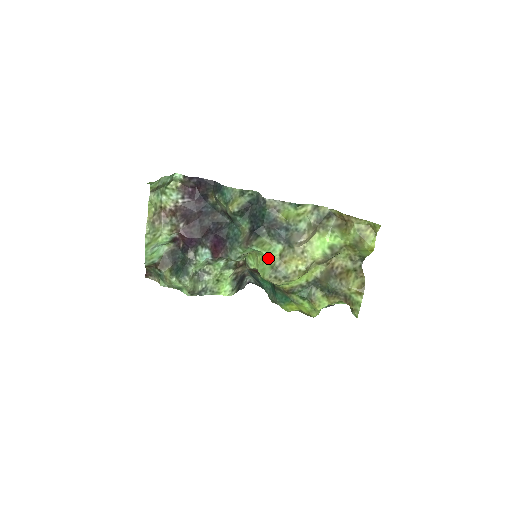
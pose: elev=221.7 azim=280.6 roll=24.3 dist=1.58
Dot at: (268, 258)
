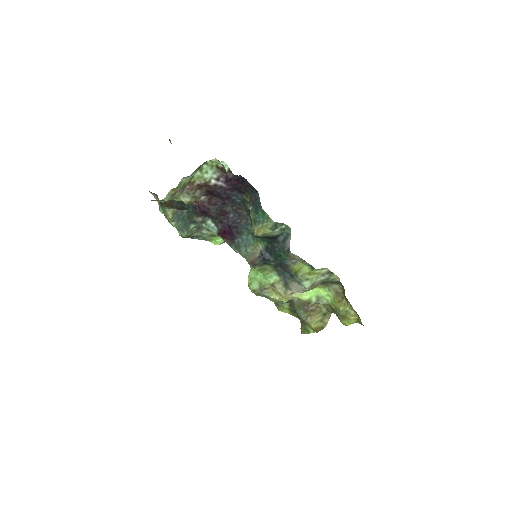
Dot at: (262, 277)
